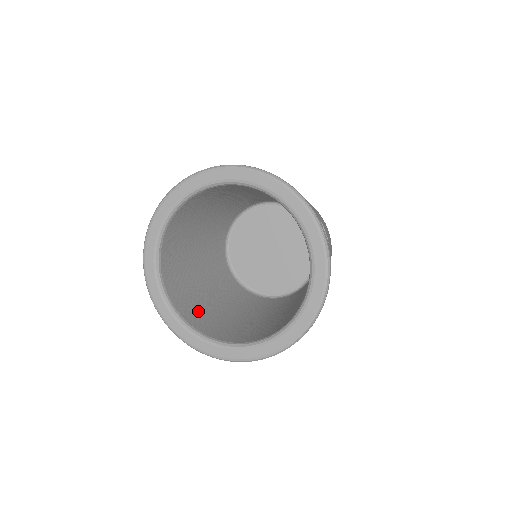
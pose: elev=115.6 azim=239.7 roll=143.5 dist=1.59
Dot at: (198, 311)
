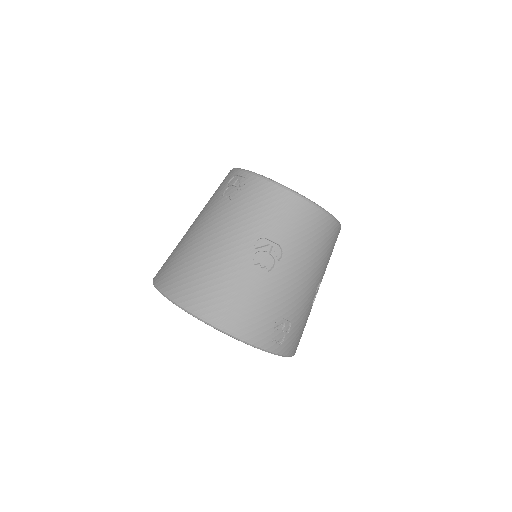
Dot at: occluded
